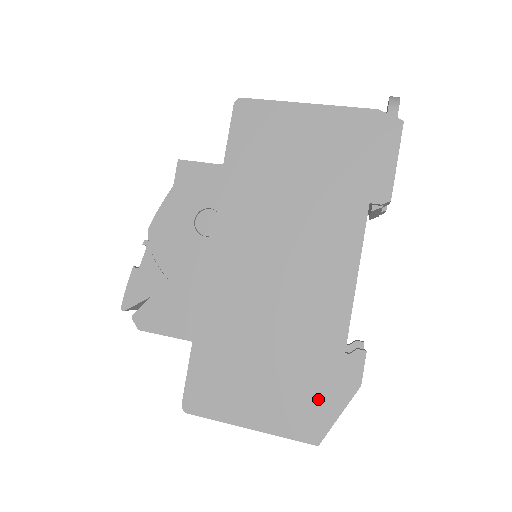
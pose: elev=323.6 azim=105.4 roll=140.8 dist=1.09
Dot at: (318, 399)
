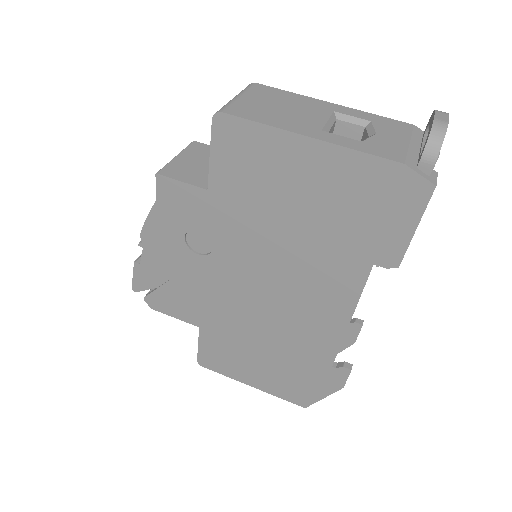
Dot at: (306, 386)
